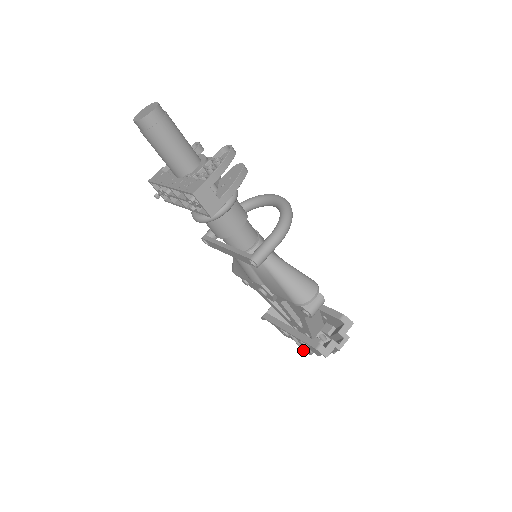
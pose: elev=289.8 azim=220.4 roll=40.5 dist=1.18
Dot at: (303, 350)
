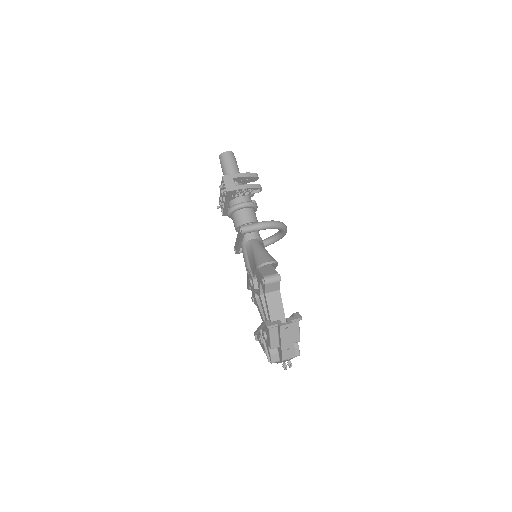
Dot at: (267, 354)
